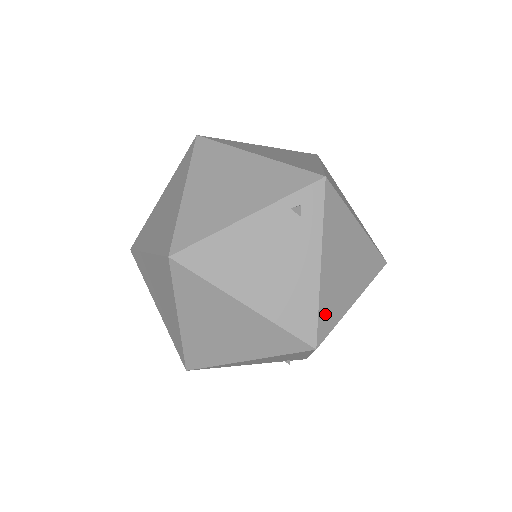
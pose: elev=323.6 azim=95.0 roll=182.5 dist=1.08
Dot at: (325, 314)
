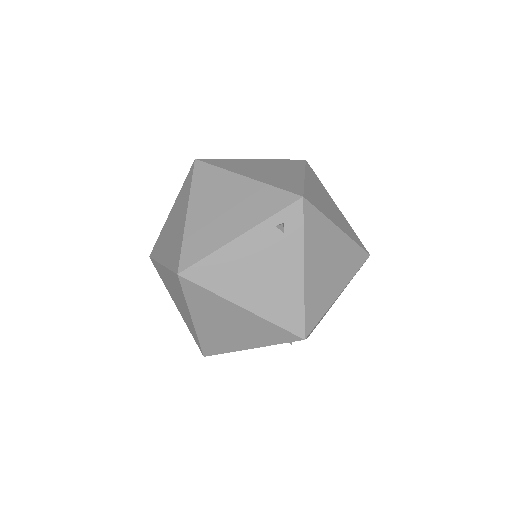
Dot at: (311, 310)
